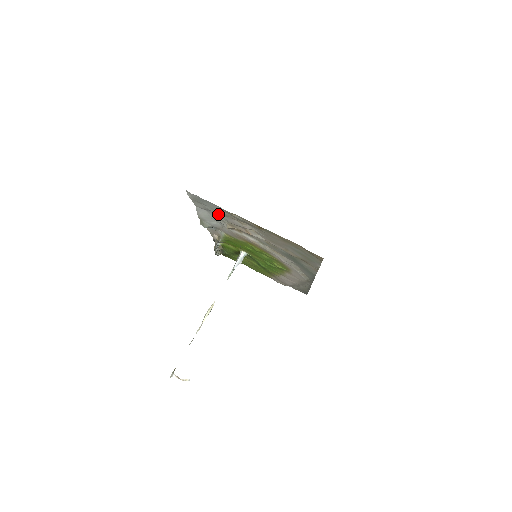
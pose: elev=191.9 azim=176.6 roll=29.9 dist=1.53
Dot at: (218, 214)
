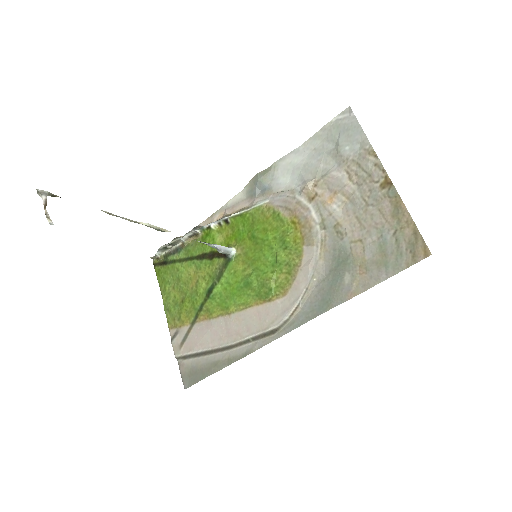
Dot at: (328, 160)
